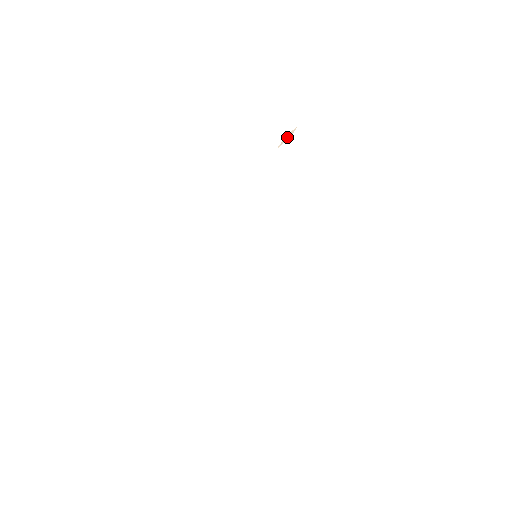
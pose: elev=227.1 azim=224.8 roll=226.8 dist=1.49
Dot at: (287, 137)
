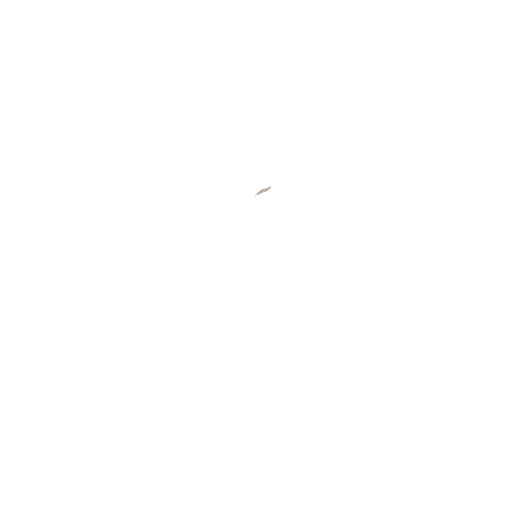
Dot at: (263, 191)
